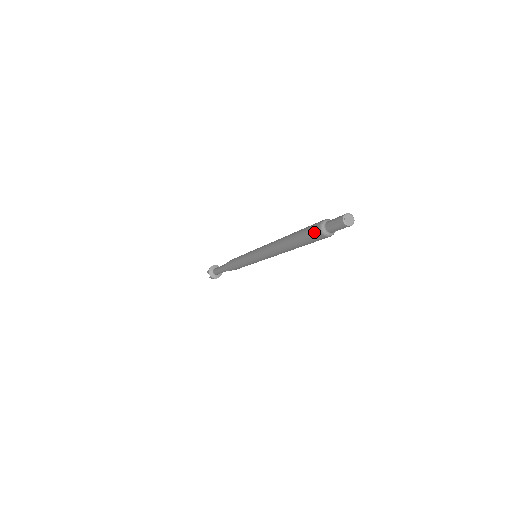
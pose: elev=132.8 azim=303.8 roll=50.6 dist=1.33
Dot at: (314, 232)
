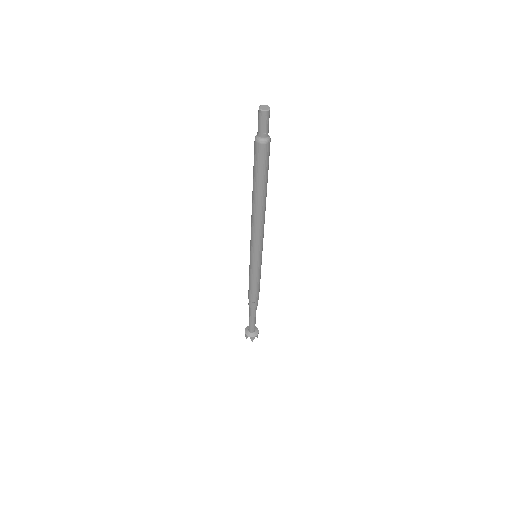
Dot at: (254, 147)
